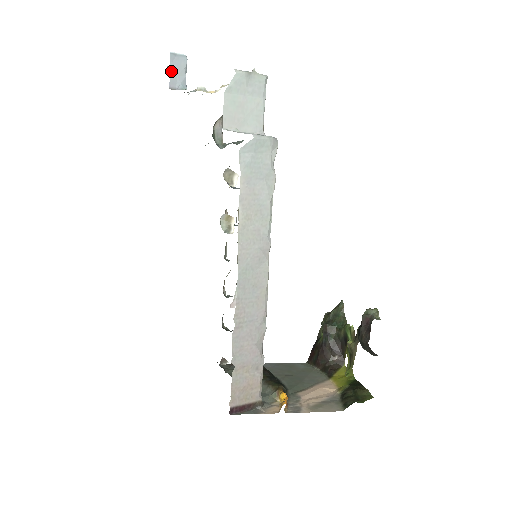
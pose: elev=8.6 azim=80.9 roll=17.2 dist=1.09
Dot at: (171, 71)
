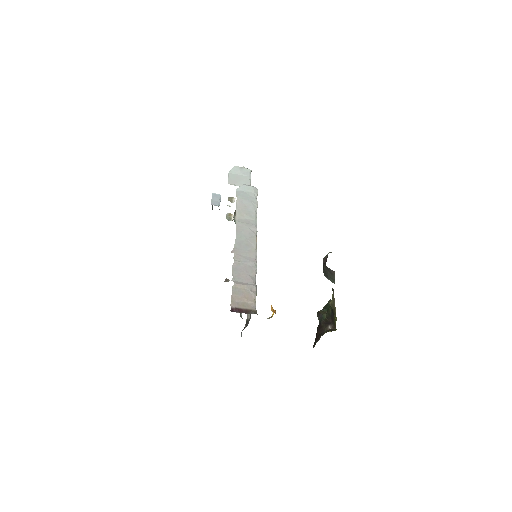
Dot at: (212, 199)
